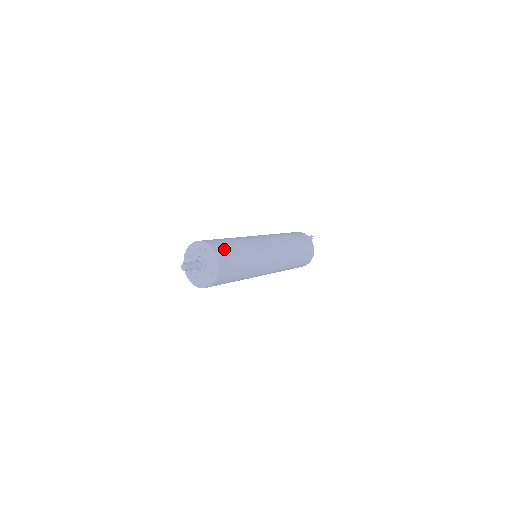
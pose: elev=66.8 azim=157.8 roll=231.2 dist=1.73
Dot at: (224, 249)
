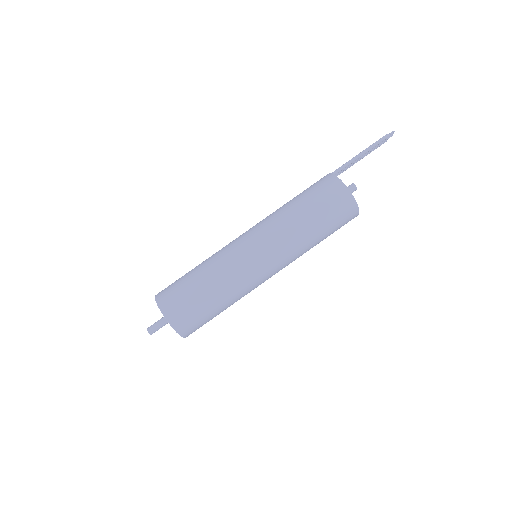
Dot at: (183, 313)
